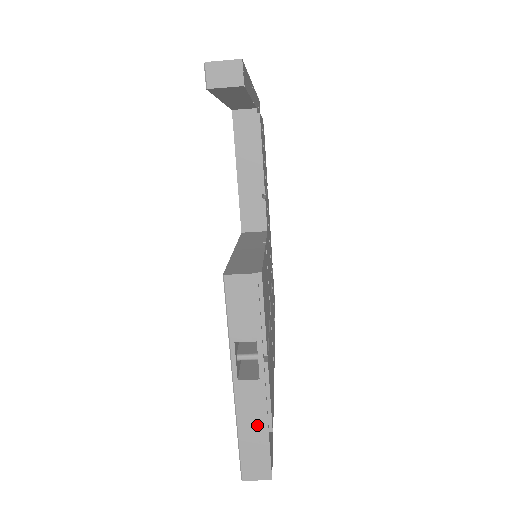
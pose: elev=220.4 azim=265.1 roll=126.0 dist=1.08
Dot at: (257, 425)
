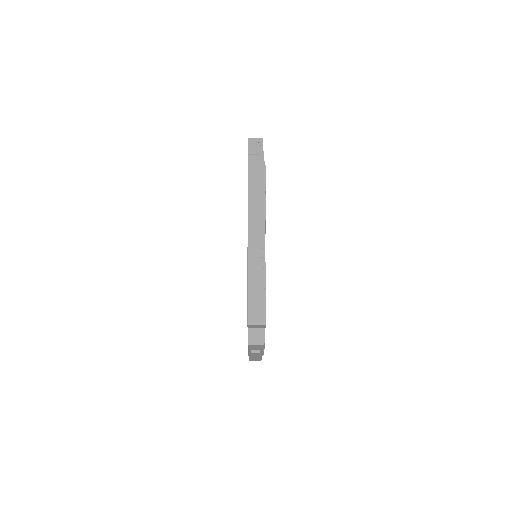
Dot at: (257, 357)
